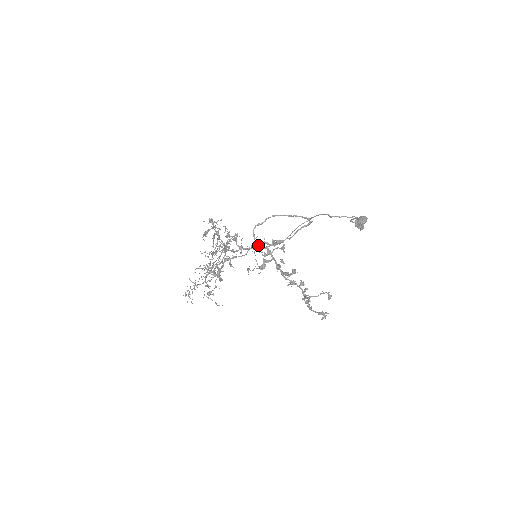
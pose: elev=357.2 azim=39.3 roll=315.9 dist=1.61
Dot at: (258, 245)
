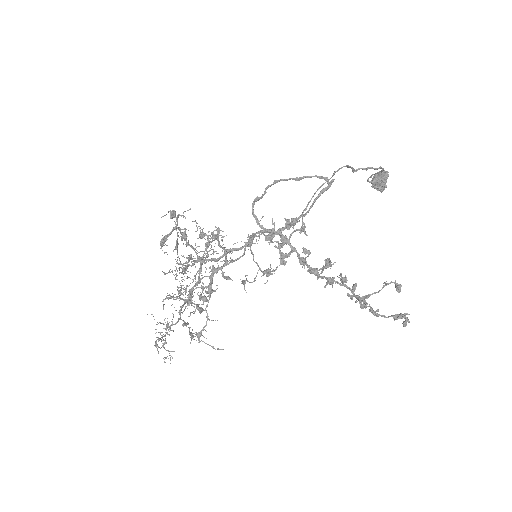
Dot at: (259, 236)
